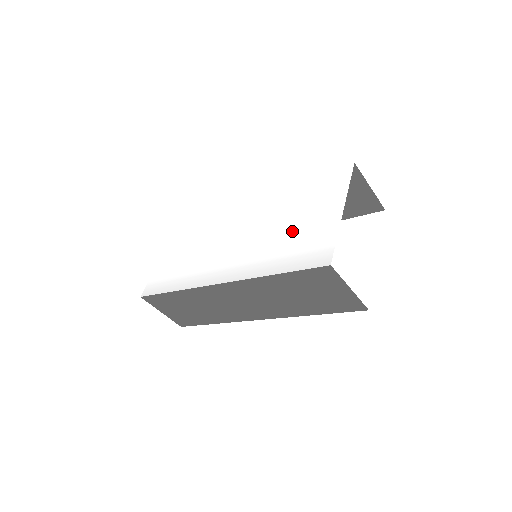
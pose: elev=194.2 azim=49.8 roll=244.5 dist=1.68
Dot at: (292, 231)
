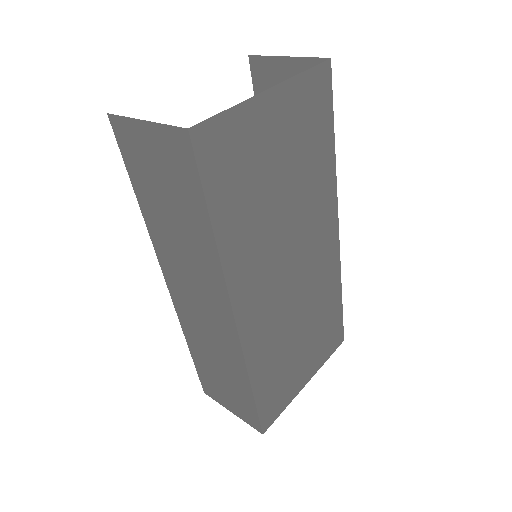
Dot at: occluded
